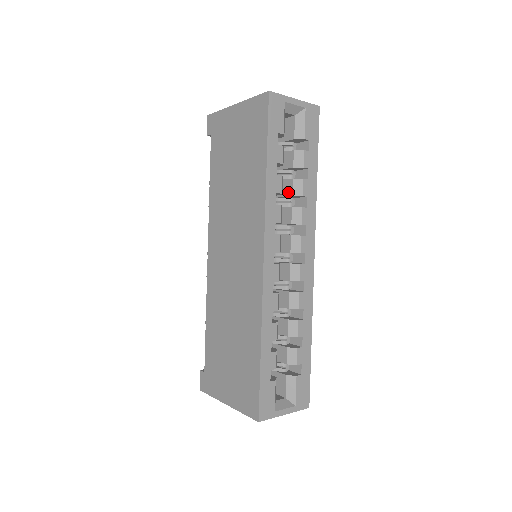
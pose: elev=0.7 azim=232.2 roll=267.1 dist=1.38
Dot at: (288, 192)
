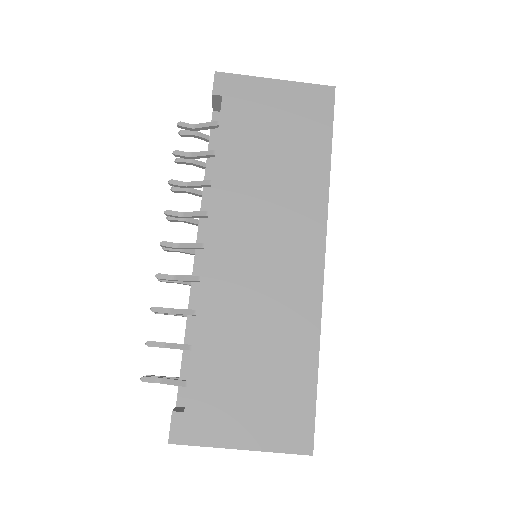
Dot at: occluded
